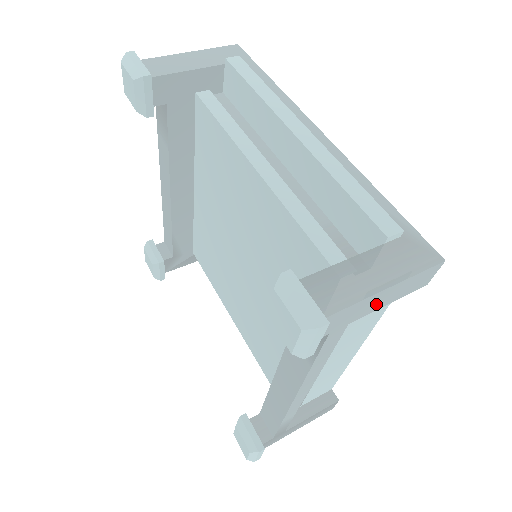
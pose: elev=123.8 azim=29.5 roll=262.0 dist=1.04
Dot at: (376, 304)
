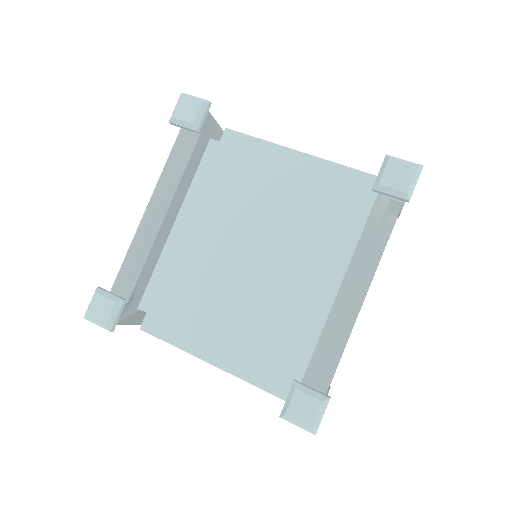
Dot at: occluded
